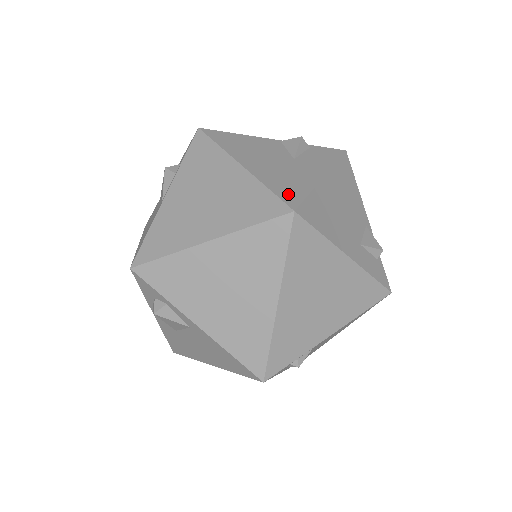
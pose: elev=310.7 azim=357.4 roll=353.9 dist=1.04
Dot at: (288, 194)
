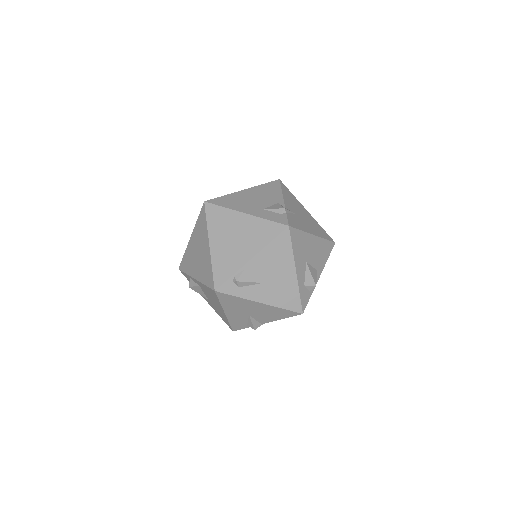
Dot at: occluded
